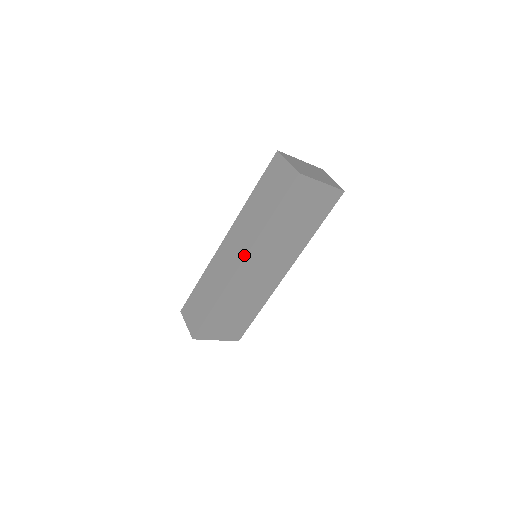
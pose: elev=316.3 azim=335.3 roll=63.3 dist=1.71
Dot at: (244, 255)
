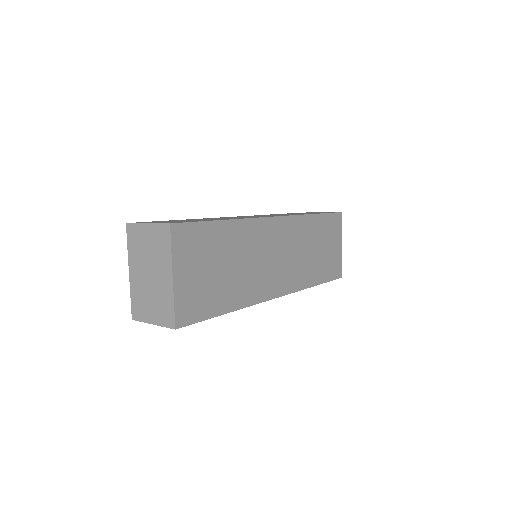
Dot at: occluded
